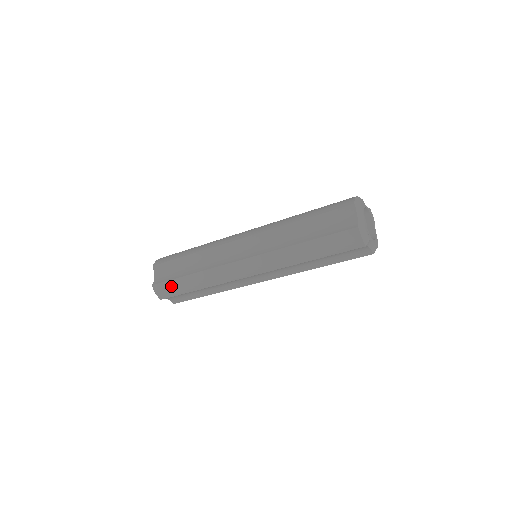
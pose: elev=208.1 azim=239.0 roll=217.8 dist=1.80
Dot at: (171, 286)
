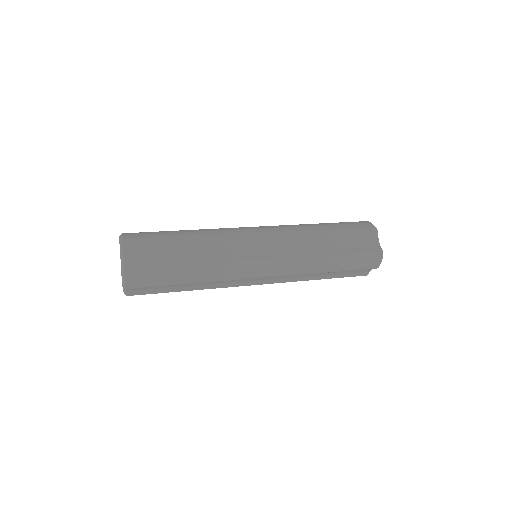
Dot at: (155, 274)
